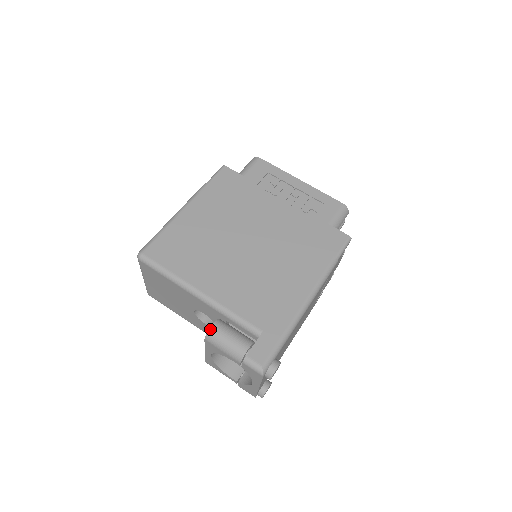
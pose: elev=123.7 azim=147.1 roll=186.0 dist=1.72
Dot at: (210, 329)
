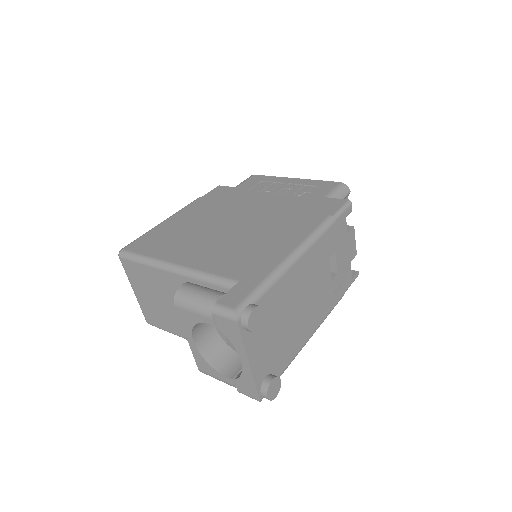
Dot at: (178, 289)
